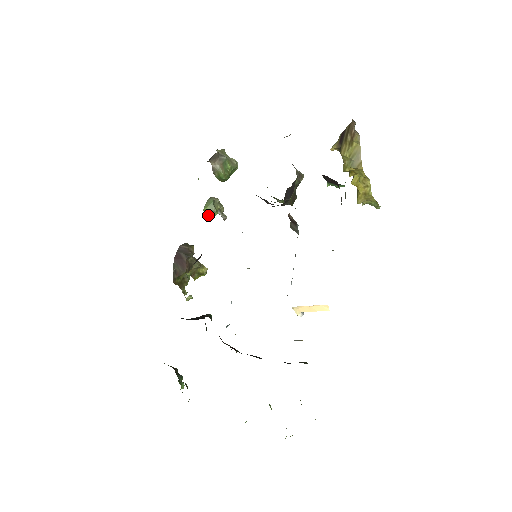
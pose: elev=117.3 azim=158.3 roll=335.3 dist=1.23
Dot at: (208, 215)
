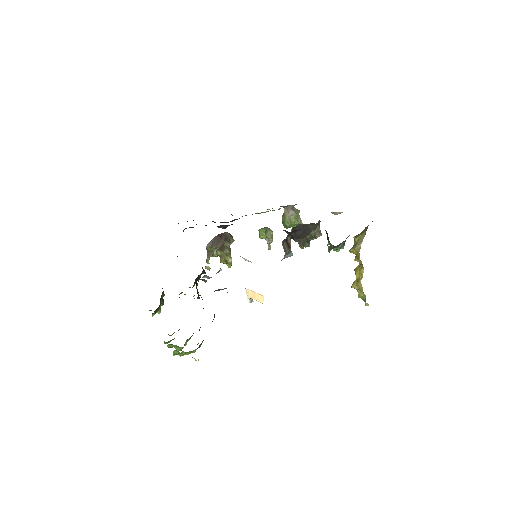
Dot at: (259, 235)
